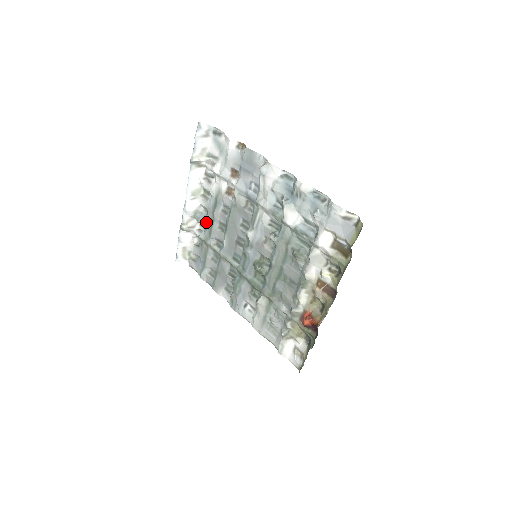
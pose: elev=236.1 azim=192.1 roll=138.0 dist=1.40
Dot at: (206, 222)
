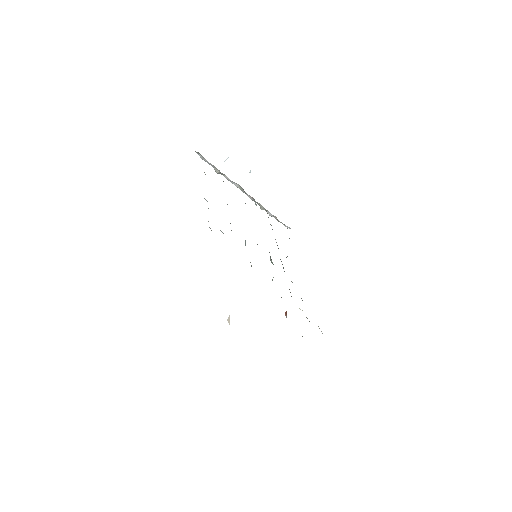
Dot at: occluded
